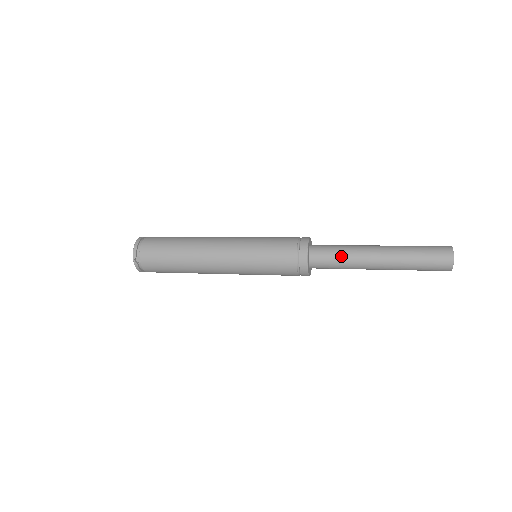
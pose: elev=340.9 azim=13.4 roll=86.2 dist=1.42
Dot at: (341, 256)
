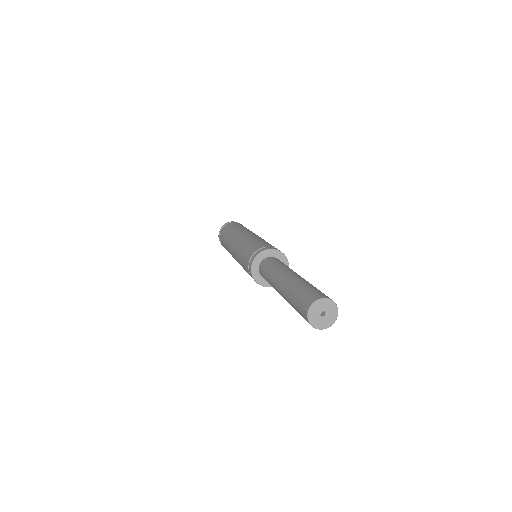
Dot at: (267, 278)
